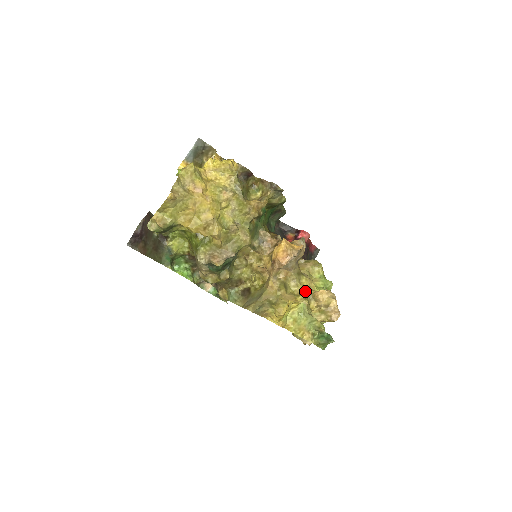
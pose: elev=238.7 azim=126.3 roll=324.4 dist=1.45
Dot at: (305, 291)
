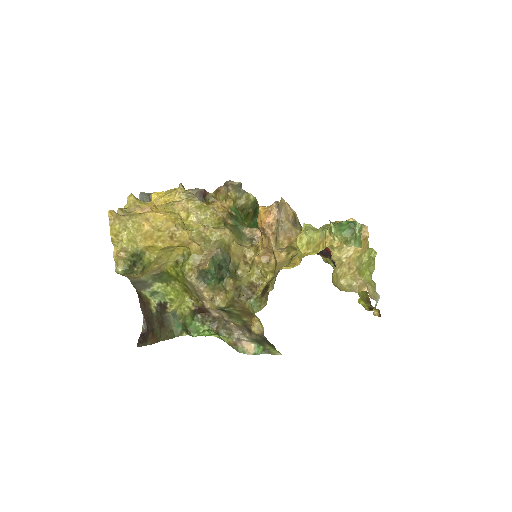
Dot at: occluded
